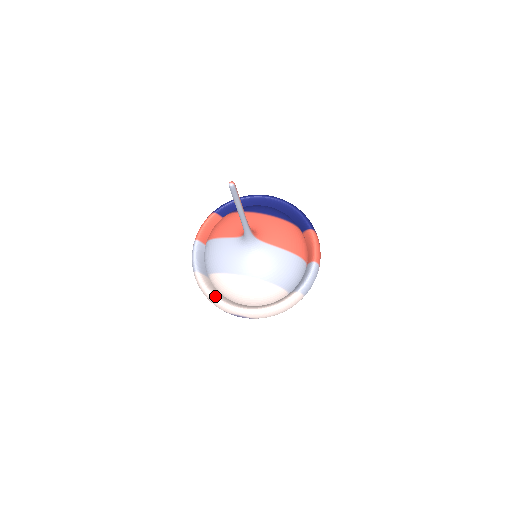
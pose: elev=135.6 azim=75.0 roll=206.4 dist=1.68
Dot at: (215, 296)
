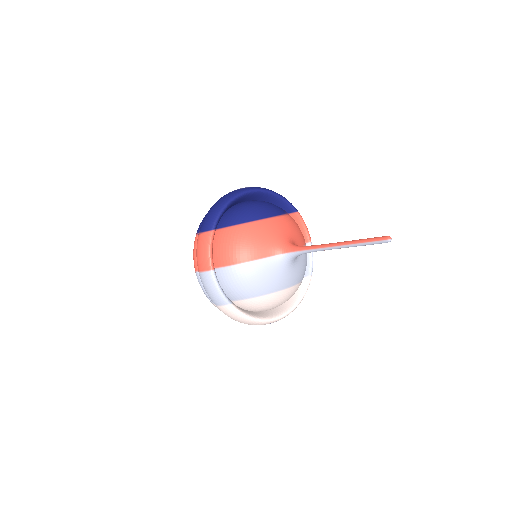
Dot at: (257, 318)
